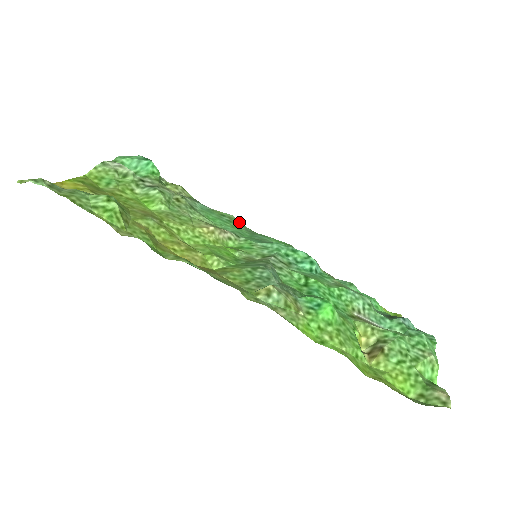
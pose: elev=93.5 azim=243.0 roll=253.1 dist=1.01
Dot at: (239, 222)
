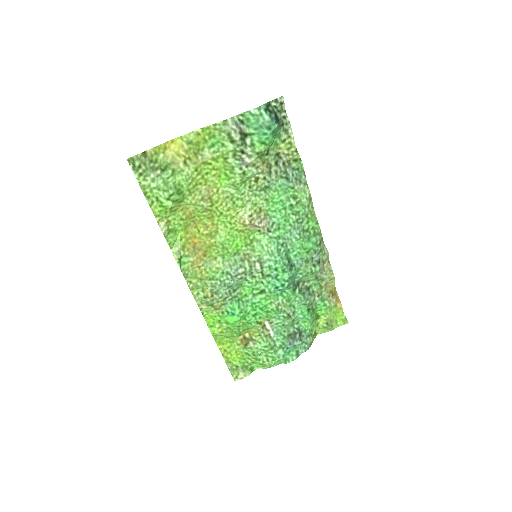
Dot at: (302, 209)
